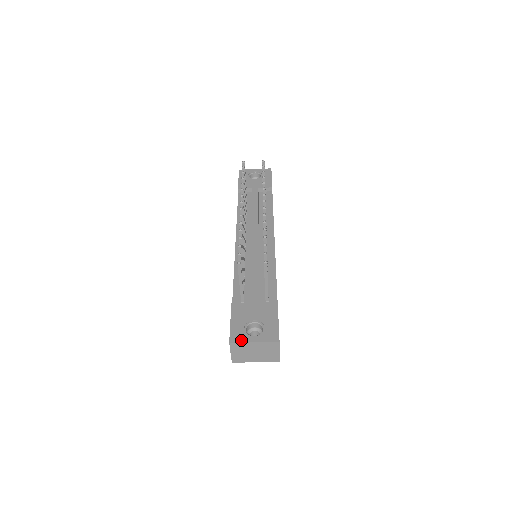
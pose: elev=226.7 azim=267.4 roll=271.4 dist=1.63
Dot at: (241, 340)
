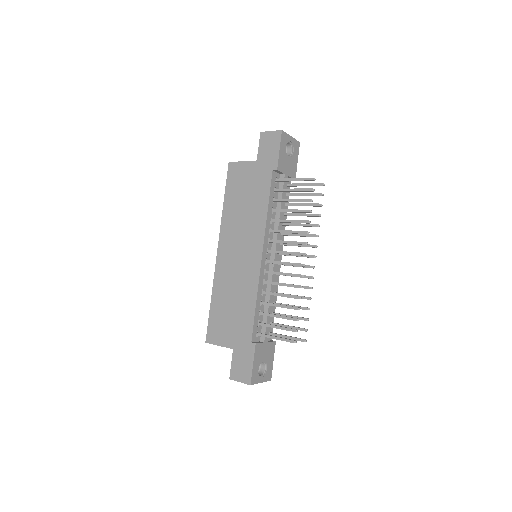
Dot at: (256, 382)
